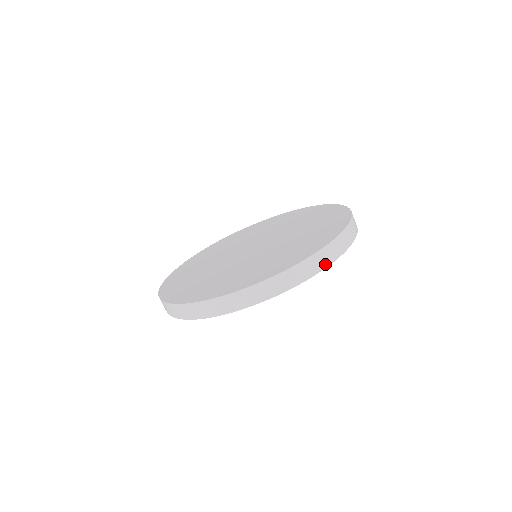
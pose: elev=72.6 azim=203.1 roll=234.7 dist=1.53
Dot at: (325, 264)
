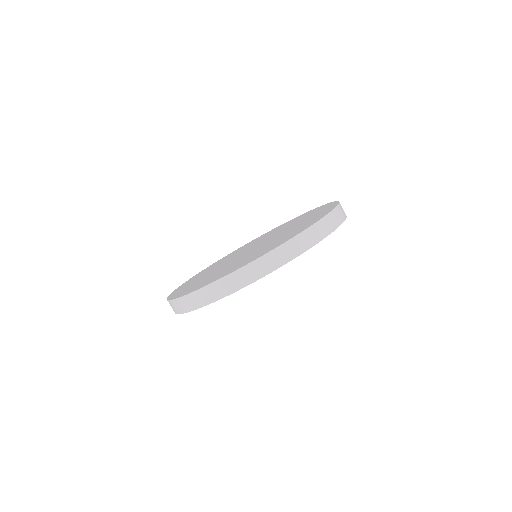
Dot at: (274, 267)
